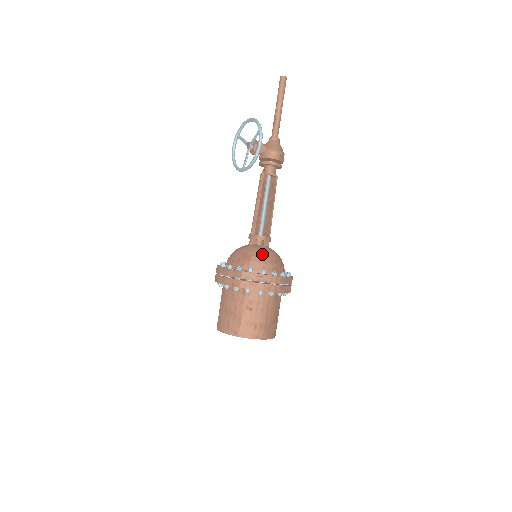
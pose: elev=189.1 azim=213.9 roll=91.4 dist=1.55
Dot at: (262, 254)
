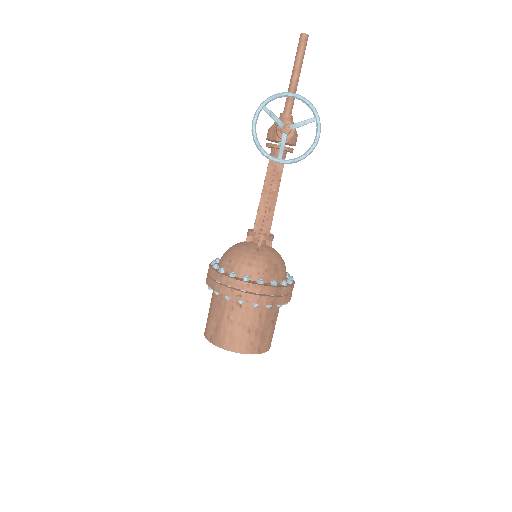
Dot at: (281, 259)
